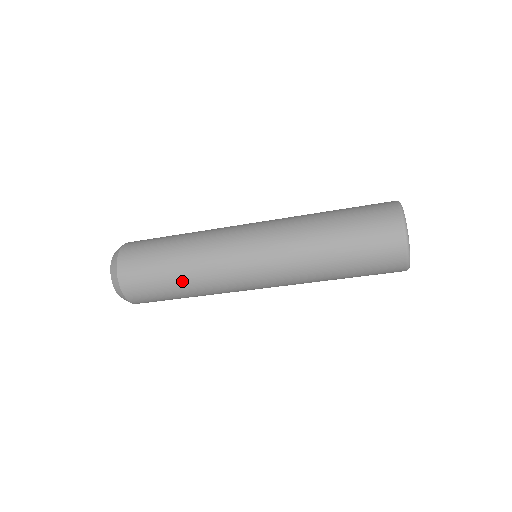
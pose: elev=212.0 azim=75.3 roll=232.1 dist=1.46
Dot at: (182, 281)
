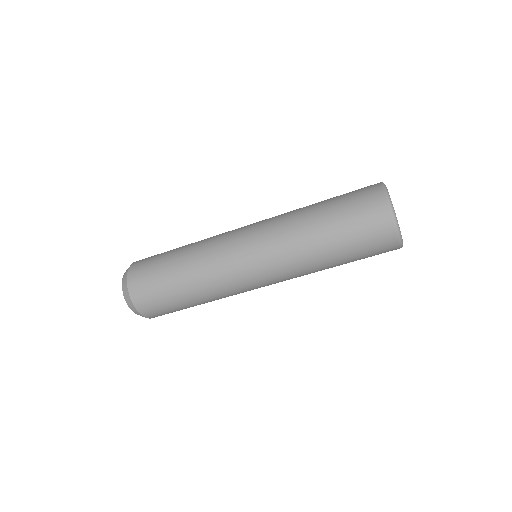
Dot at: (181, 263)
